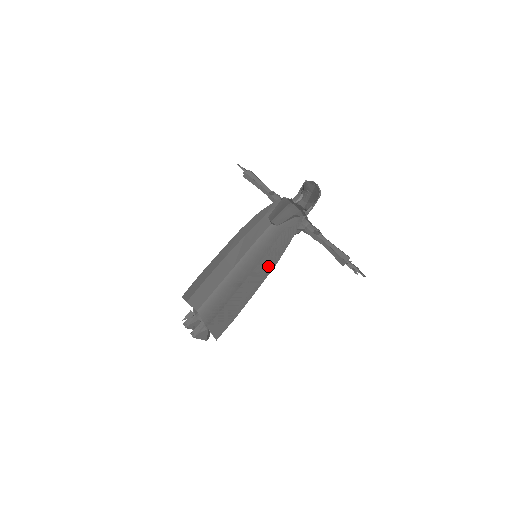
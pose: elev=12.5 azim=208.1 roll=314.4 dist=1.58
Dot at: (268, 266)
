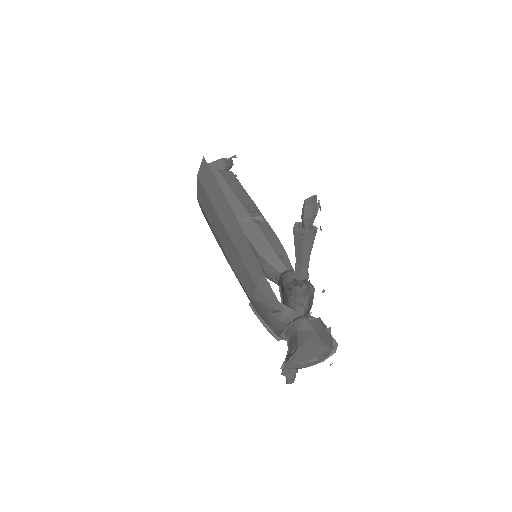
Dot at: occluded
